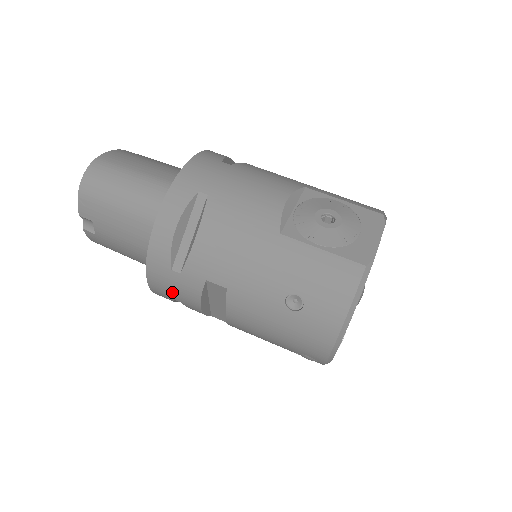
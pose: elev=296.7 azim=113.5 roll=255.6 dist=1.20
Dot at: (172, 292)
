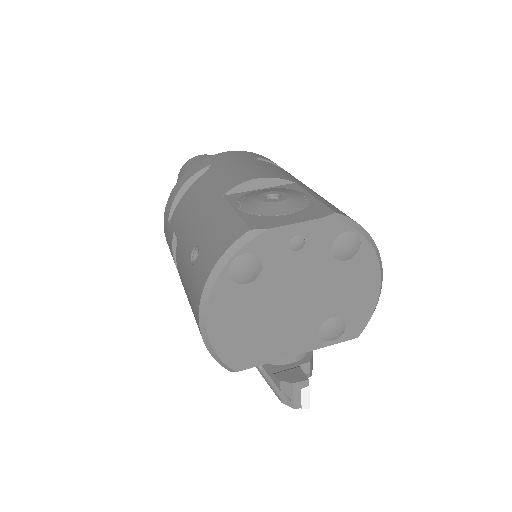
Dot at: occluded
